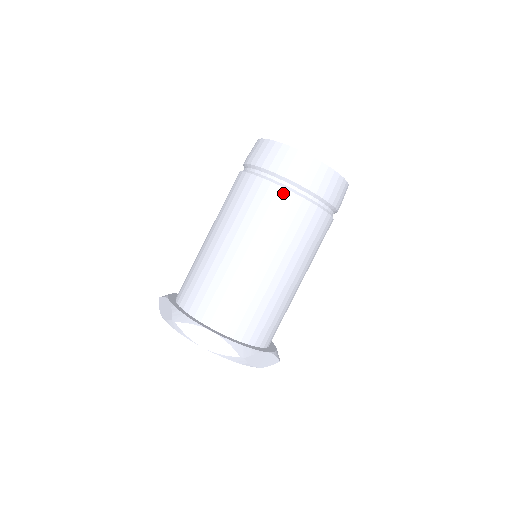
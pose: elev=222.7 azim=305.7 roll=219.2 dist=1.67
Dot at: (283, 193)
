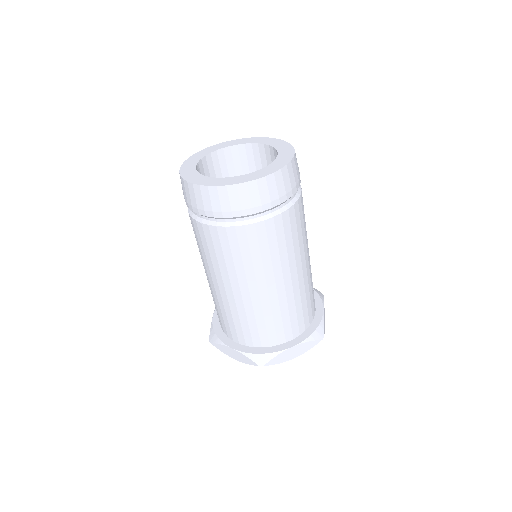
Dot at: (207, 229)
